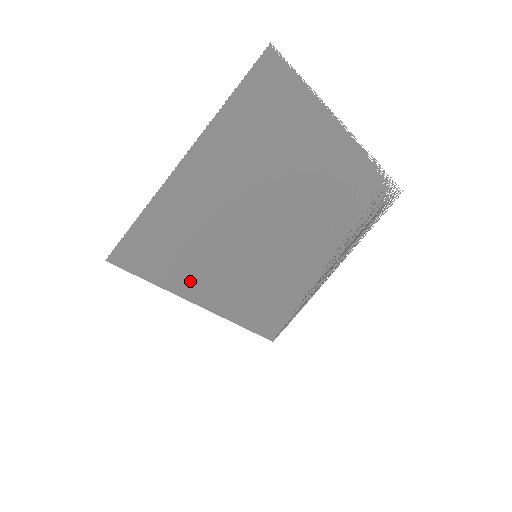
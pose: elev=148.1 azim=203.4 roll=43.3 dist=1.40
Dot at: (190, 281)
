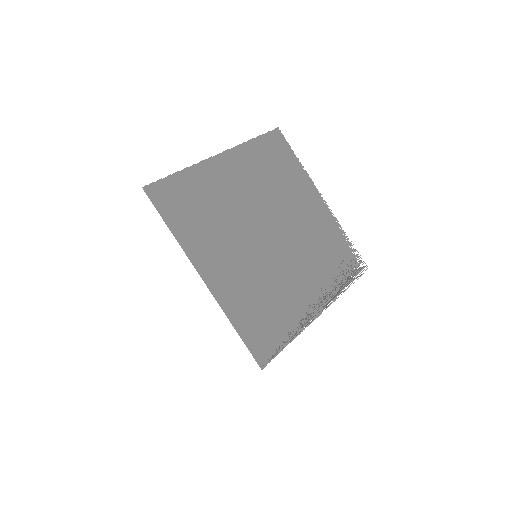
Dot at: (199, 246)
